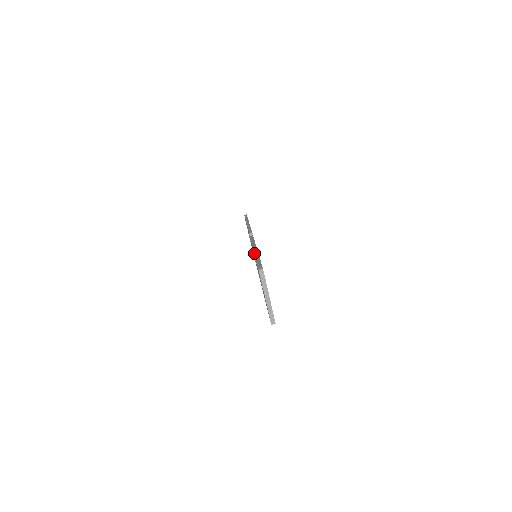
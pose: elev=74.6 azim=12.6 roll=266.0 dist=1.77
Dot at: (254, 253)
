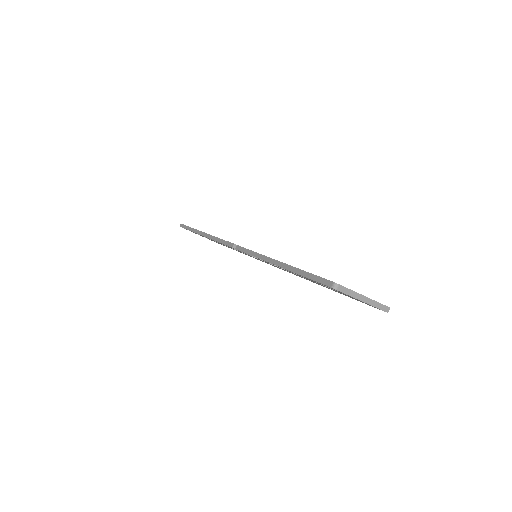
Dot at: occluded
